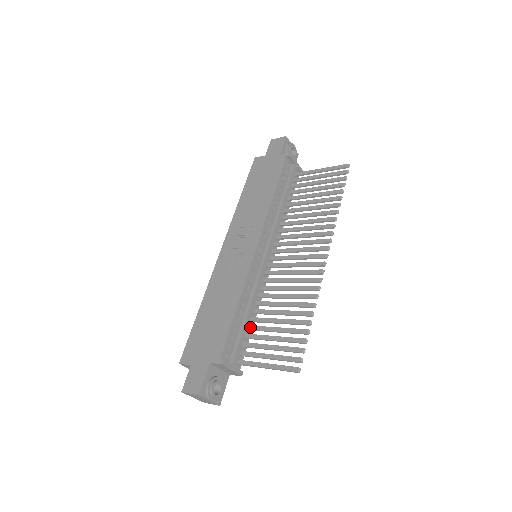
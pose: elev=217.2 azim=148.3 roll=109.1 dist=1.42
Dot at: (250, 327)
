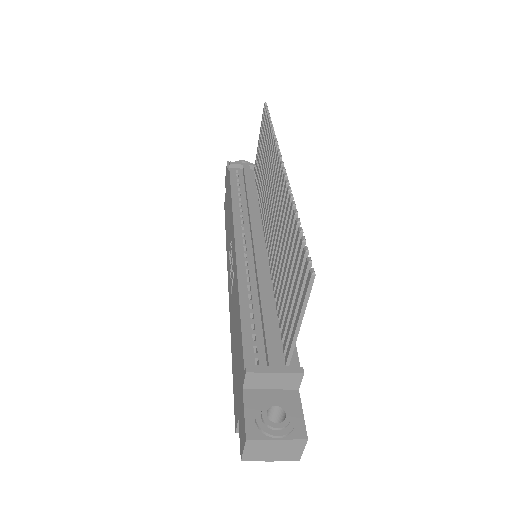
Dot at: (278, 313)
